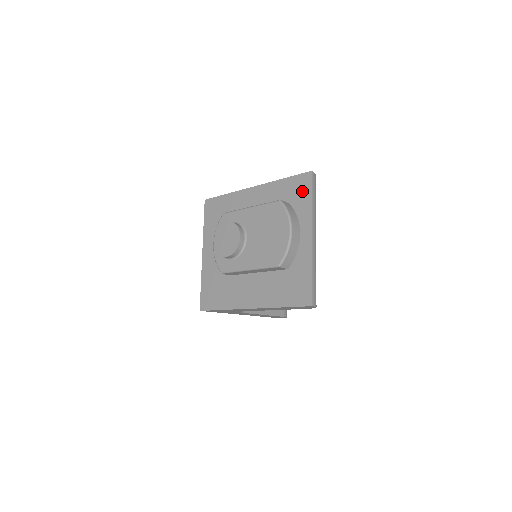
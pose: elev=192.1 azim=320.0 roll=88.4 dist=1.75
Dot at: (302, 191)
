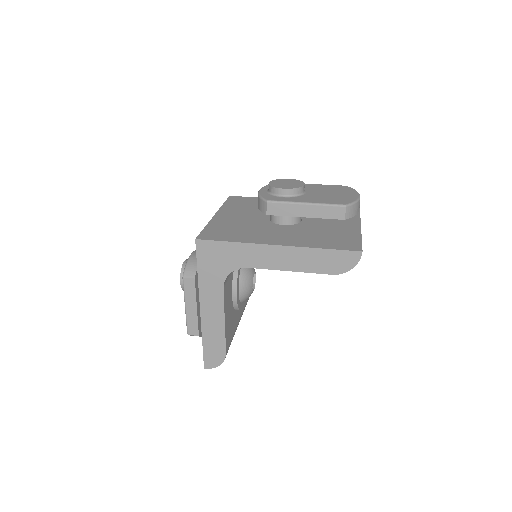
Dot at: occluded
